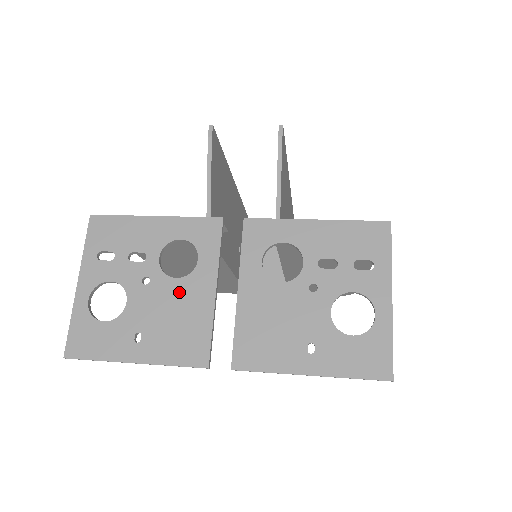
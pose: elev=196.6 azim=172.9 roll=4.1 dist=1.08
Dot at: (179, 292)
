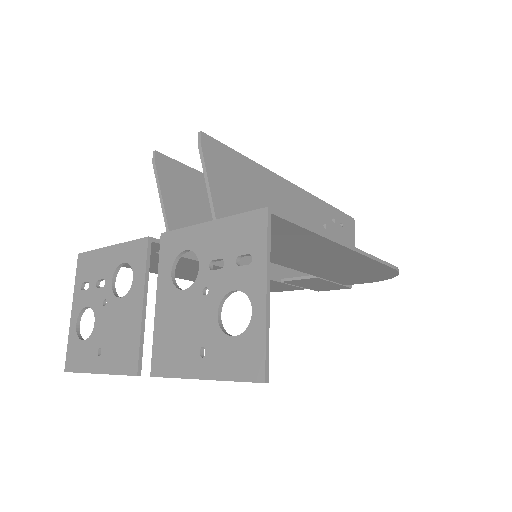
Dot at: (122, 310)
